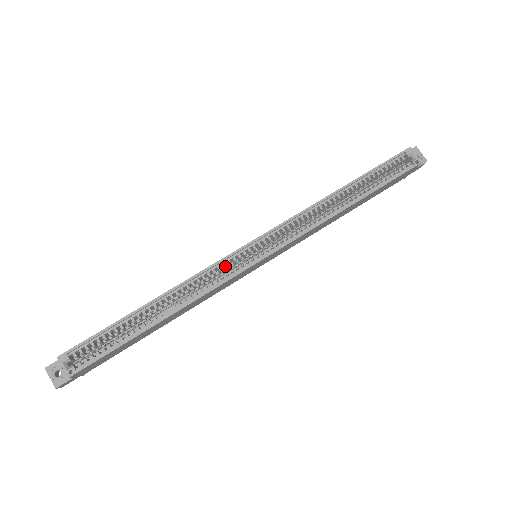
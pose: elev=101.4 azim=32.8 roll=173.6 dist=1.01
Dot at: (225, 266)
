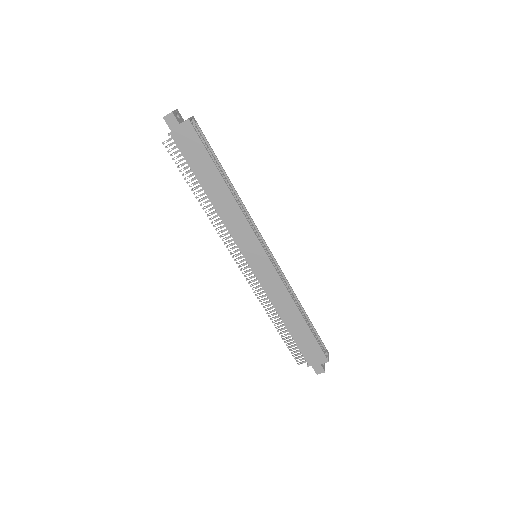
Dot at: (254, 230)
